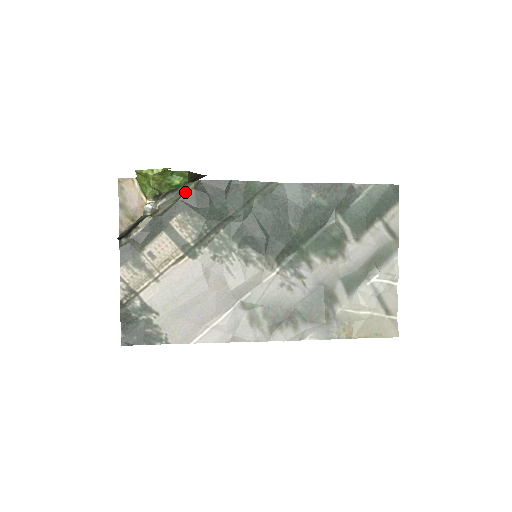
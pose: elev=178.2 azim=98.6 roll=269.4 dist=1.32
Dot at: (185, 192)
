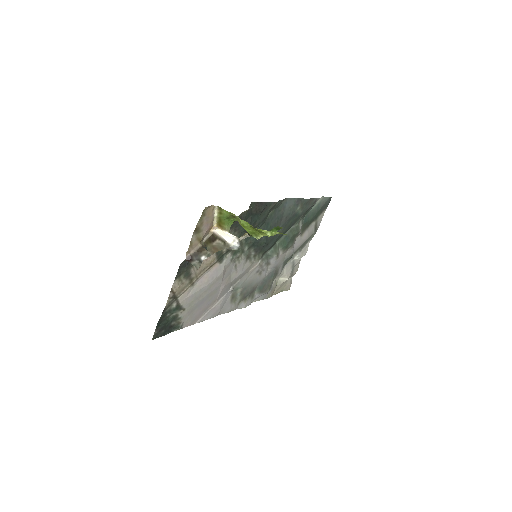
Dot at: (240, 214)
